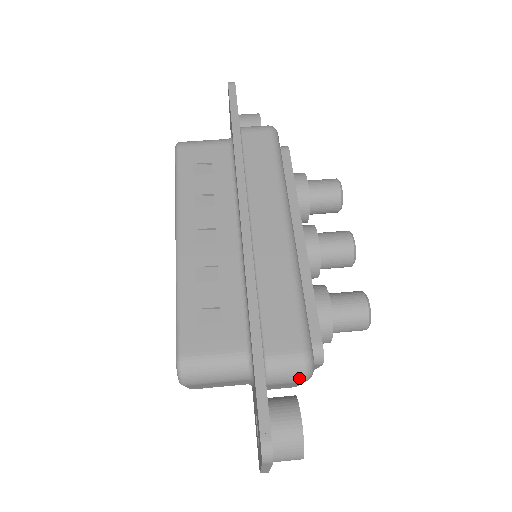
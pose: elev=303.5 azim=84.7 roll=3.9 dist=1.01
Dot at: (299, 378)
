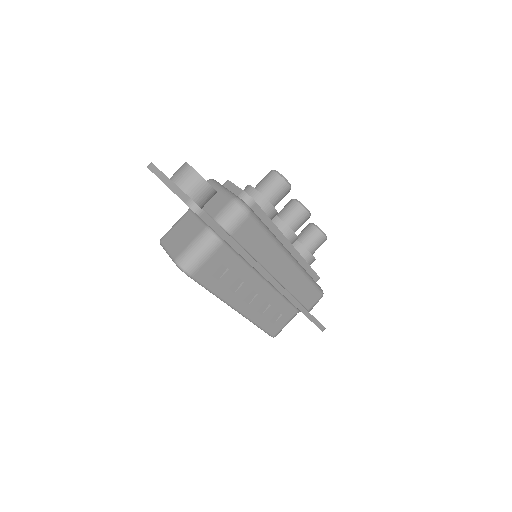
Dot at: occluded
